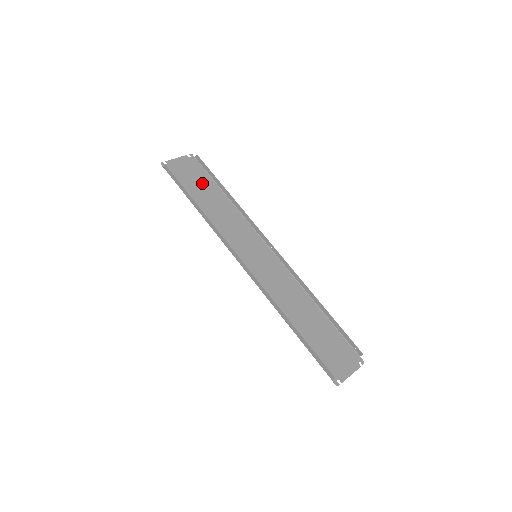
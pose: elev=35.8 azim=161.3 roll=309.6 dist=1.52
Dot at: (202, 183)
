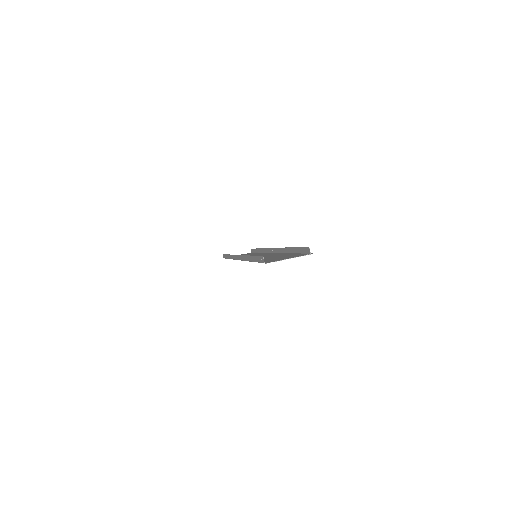
Dot at: occluded
